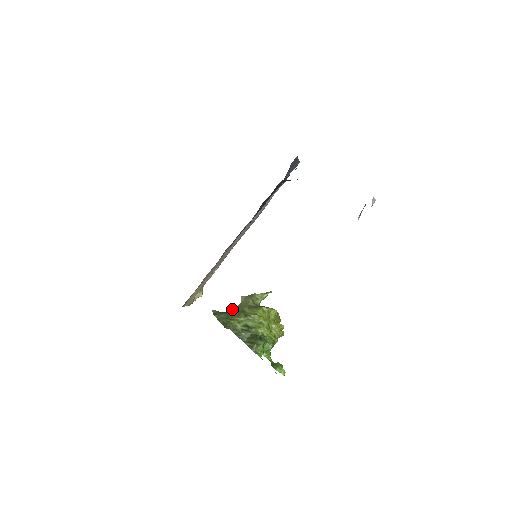
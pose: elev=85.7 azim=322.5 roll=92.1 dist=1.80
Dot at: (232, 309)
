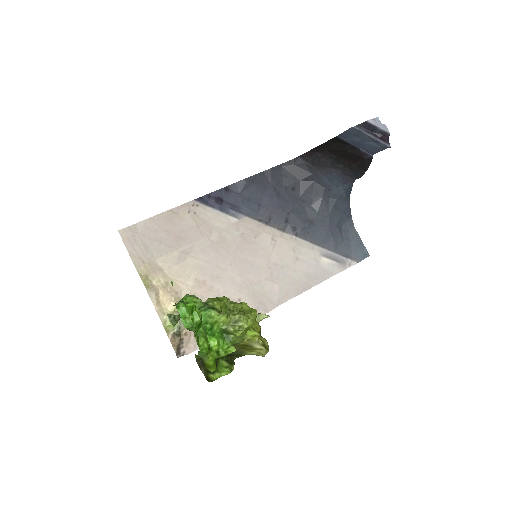
Dot at: occluded
